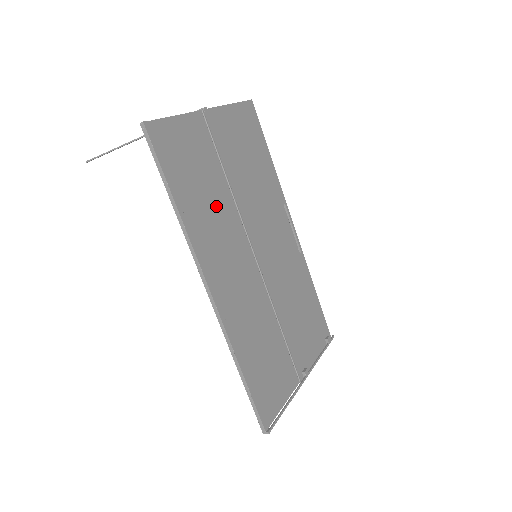
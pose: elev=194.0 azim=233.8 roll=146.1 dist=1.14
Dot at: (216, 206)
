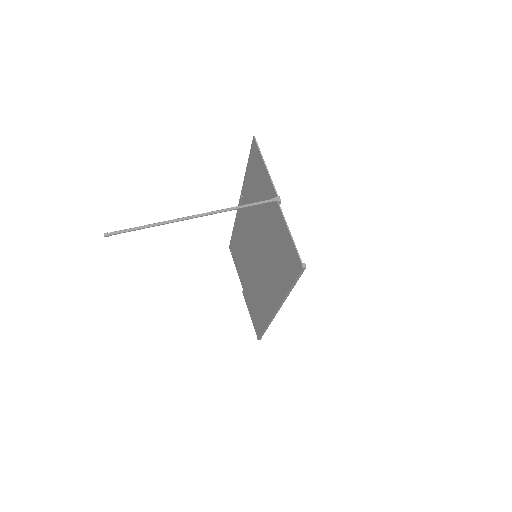
Dot at: (272, 258)
